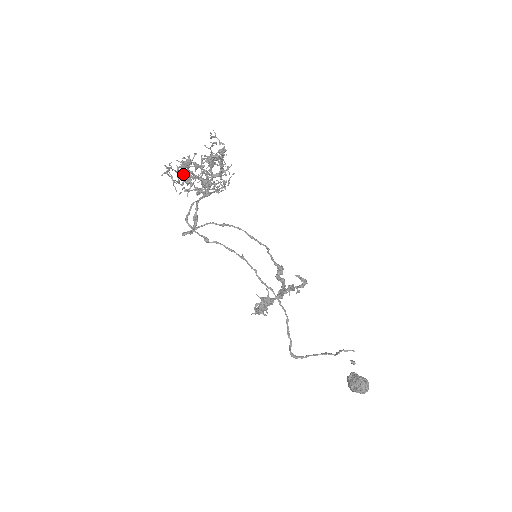
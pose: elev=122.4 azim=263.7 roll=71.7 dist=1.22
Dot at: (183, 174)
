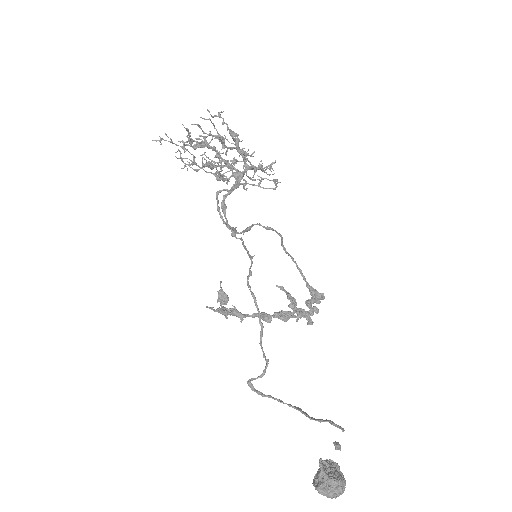
Dot at: (184, 150)
